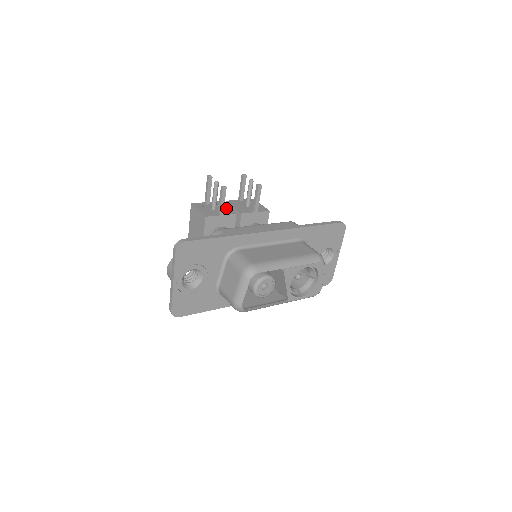
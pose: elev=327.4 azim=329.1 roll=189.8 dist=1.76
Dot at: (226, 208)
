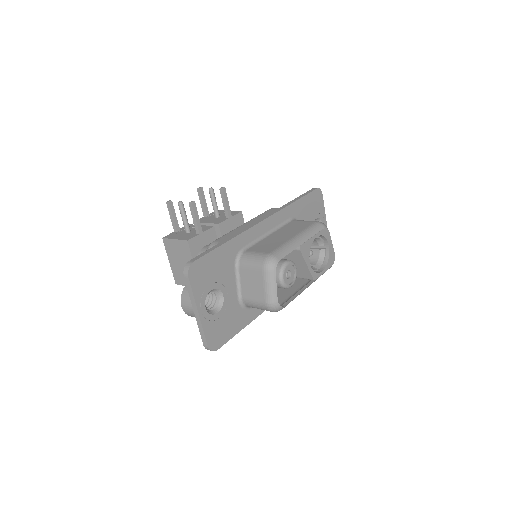
Dot at: occluded
